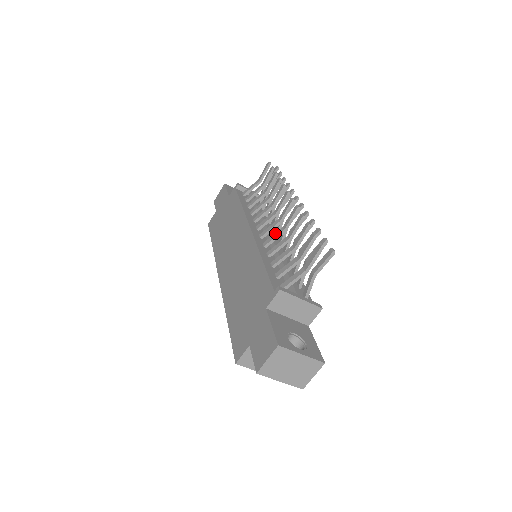
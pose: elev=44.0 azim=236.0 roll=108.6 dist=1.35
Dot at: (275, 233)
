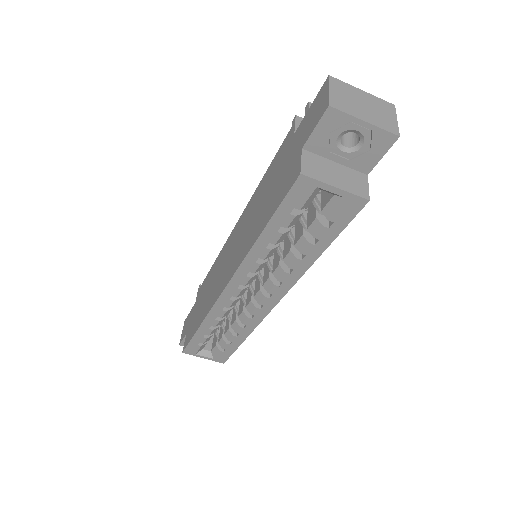
Dot at: occluded
